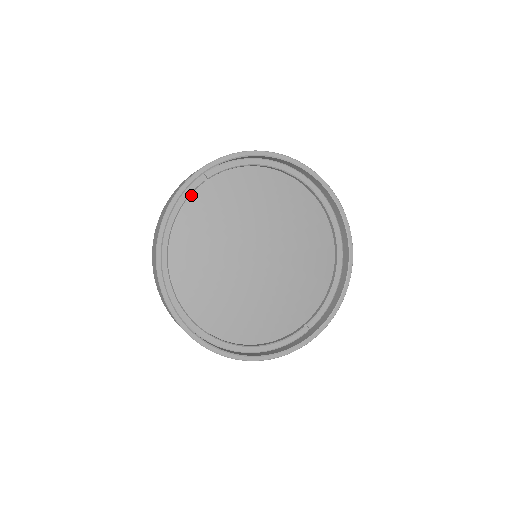
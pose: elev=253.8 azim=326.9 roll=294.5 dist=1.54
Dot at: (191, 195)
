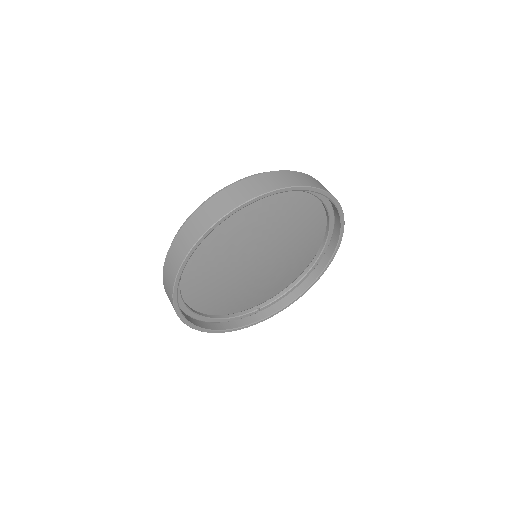
Dot at: occluded
